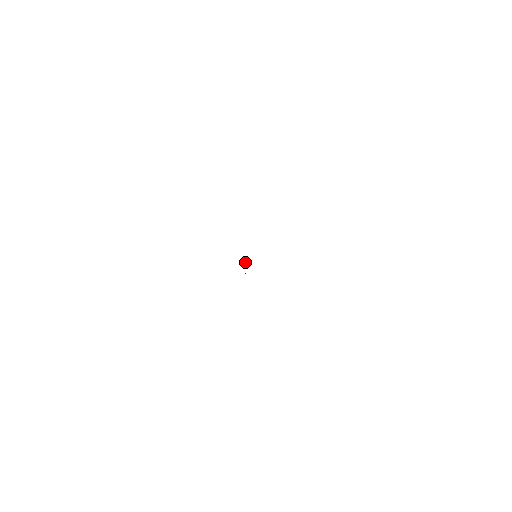
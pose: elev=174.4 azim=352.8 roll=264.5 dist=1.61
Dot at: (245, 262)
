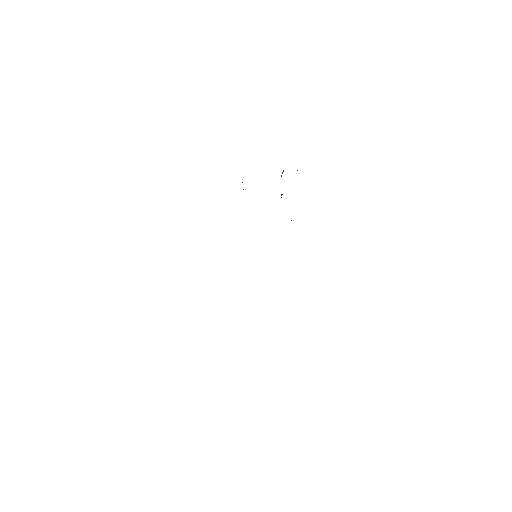
Dot at: occluded
